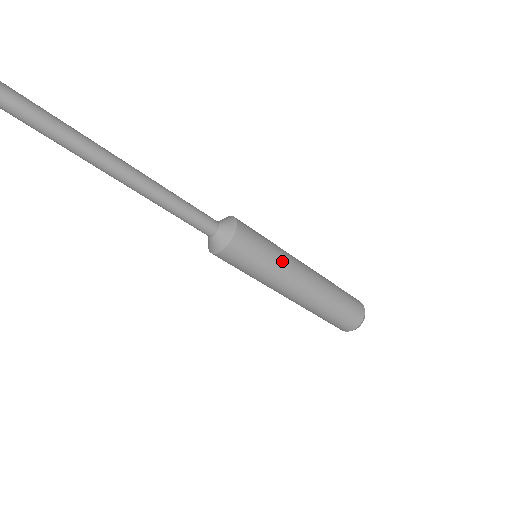
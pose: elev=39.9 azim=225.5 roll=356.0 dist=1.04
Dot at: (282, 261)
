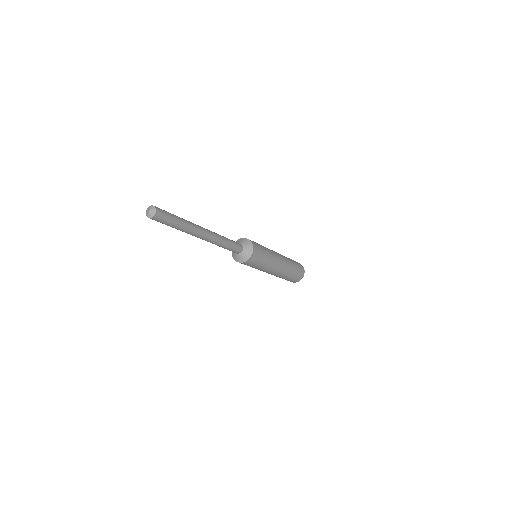
Dot at: (270, 263)
